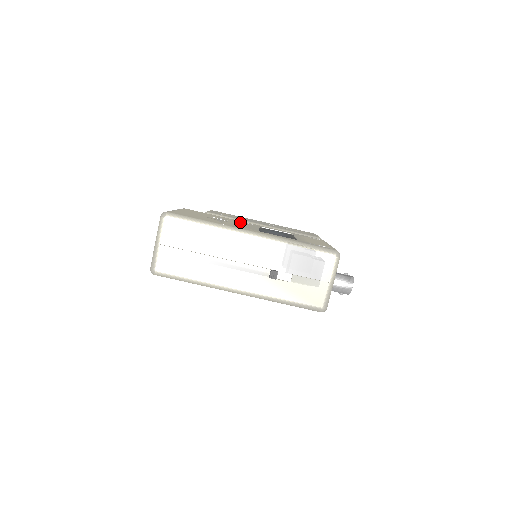
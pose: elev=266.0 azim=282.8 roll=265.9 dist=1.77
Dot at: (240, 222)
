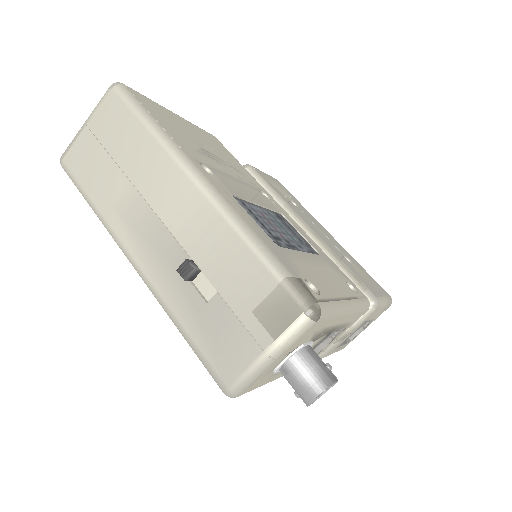
Dot at: (256, 188)
